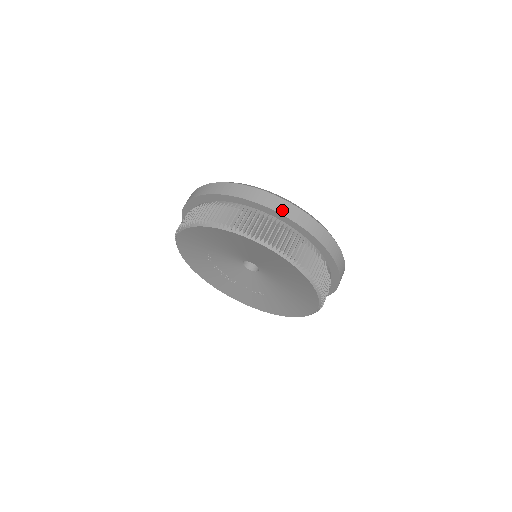
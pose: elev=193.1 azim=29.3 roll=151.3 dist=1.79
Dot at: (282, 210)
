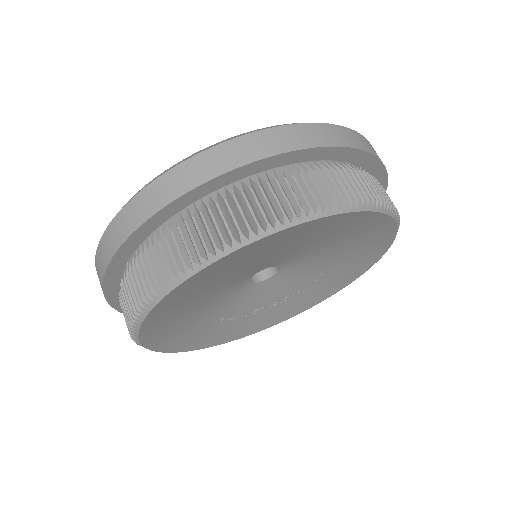
Dot at: (165, 197)
